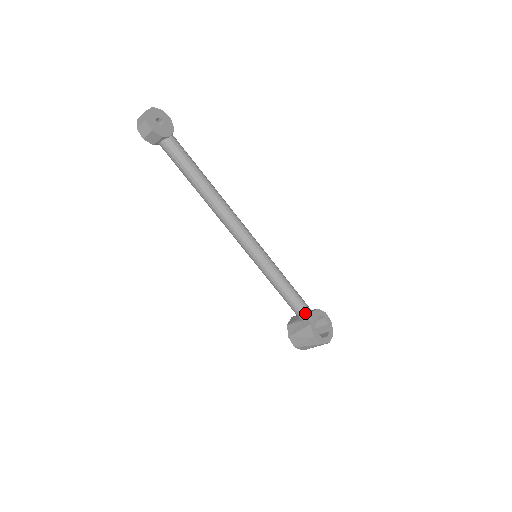
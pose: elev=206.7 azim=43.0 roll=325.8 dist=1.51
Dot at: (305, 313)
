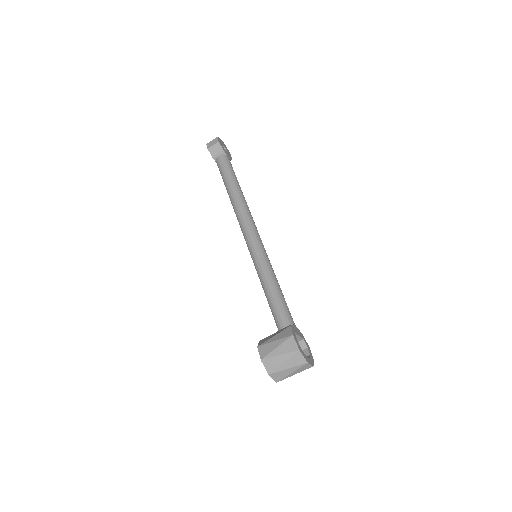
Dot at: (288, 319)
